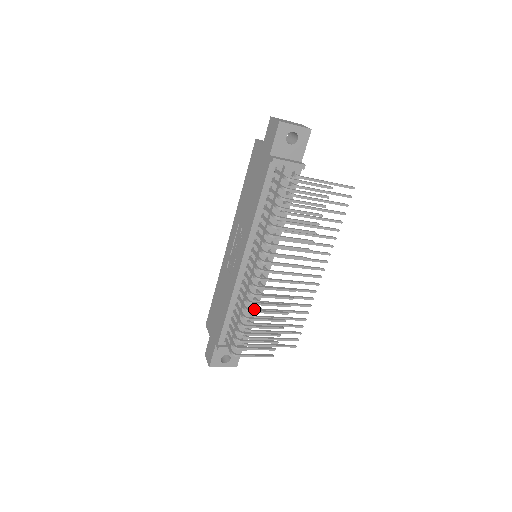
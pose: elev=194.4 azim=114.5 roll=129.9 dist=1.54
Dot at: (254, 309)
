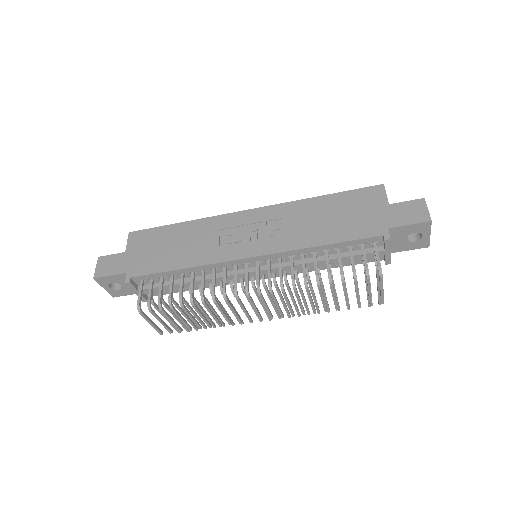
Dot at: (200, 291)
